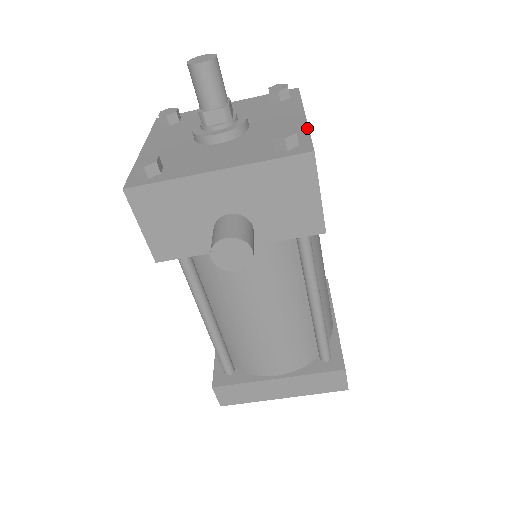
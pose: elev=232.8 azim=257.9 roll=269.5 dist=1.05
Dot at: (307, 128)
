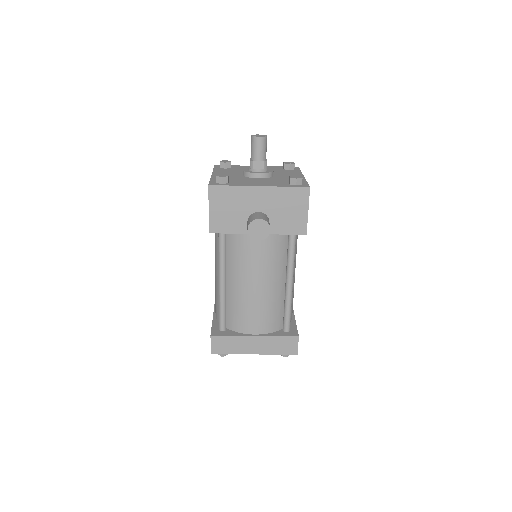
Dot at: occluded
